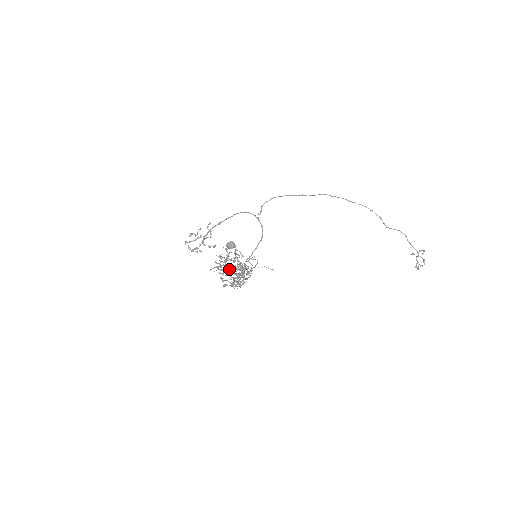
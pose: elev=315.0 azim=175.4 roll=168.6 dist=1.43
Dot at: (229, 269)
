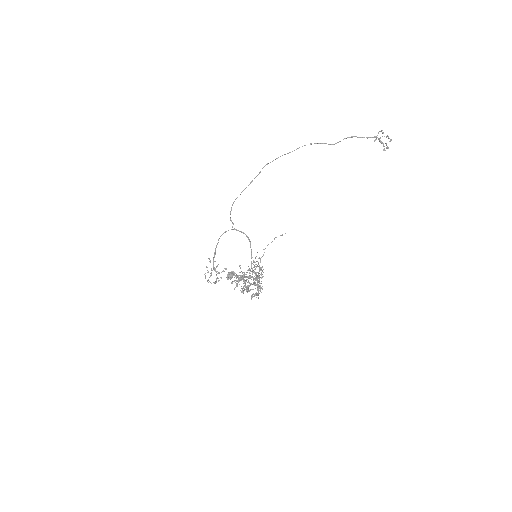
Dot at: (242, 292)
